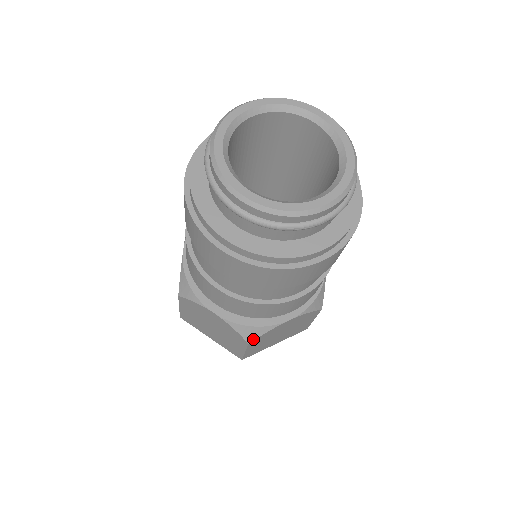
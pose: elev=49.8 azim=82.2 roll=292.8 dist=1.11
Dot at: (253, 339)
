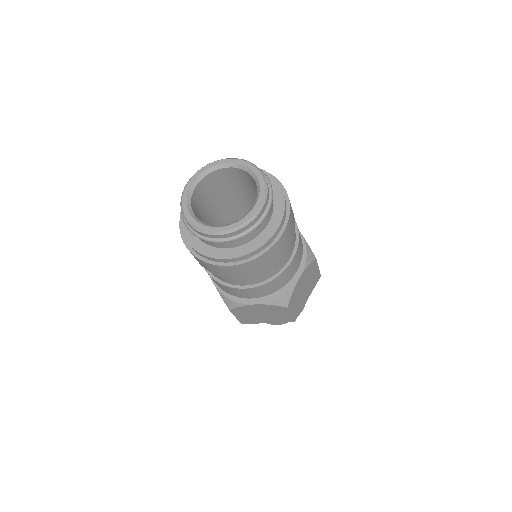
Dot at: (288, 303)
